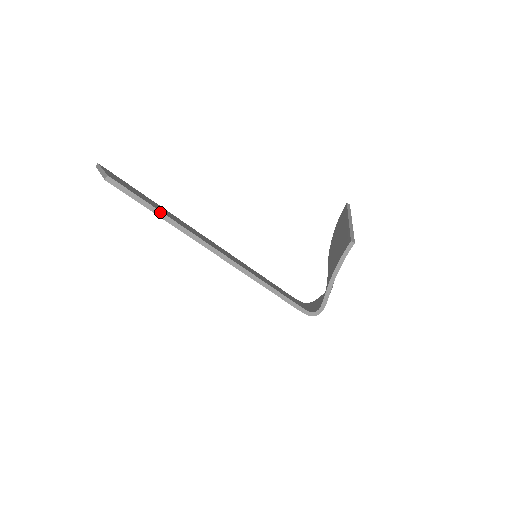
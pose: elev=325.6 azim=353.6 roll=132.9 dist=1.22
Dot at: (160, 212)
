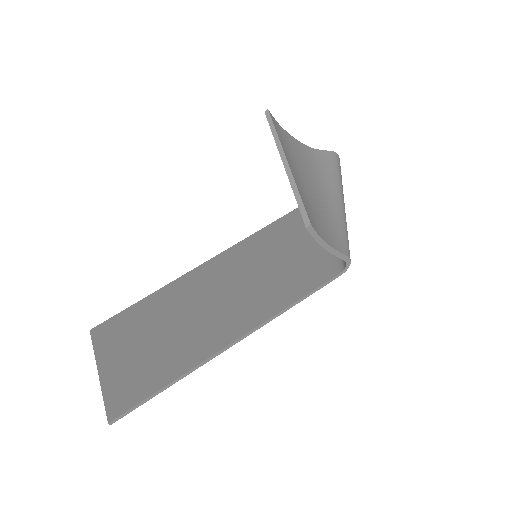
Dot at: (164, 387)
